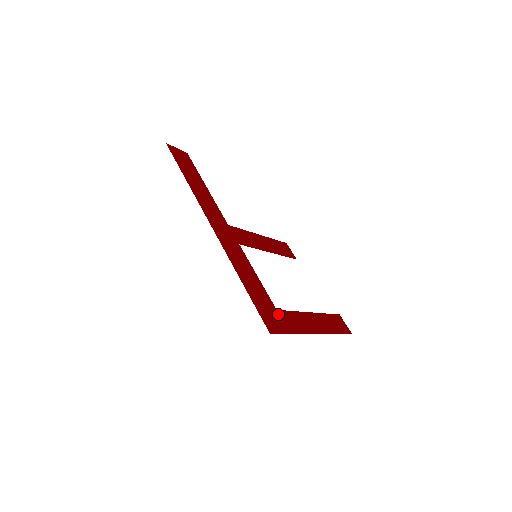
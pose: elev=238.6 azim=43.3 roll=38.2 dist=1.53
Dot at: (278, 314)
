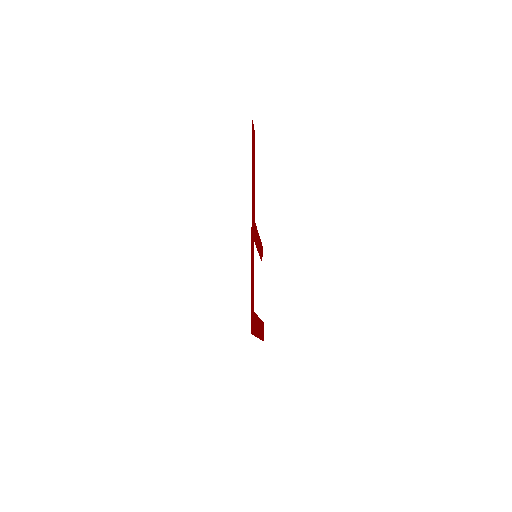
Dot at: occluded
